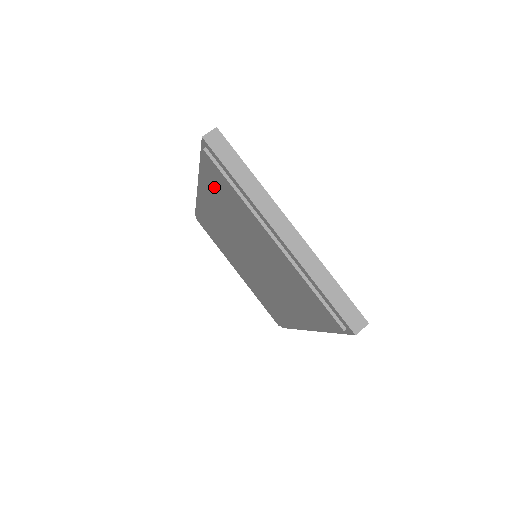
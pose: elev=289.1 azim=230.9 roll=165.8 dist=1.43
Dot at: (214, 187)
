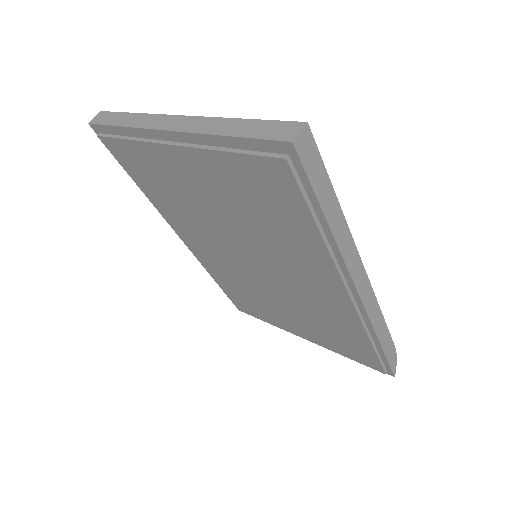
Dot at: (150, 187)
